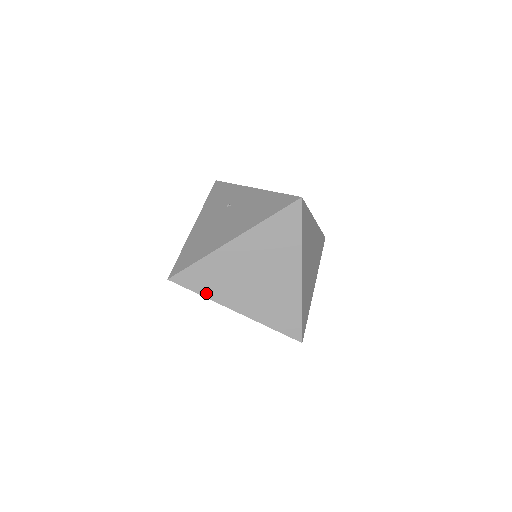
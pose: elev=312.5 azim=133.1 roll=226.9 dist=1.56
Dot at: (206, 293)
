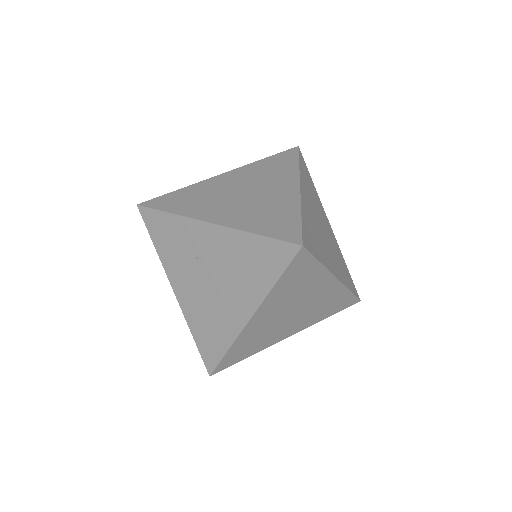
Dot at: (252, 353)
